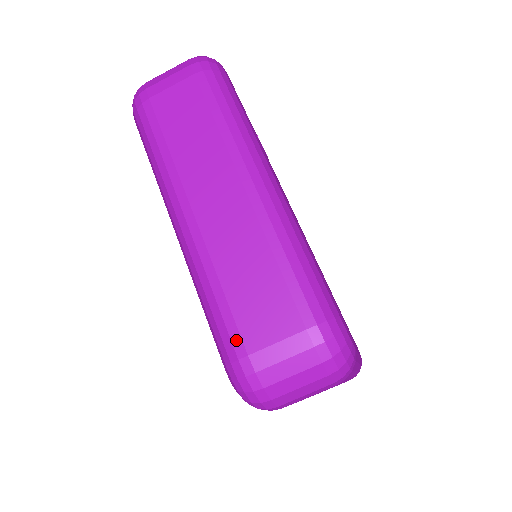
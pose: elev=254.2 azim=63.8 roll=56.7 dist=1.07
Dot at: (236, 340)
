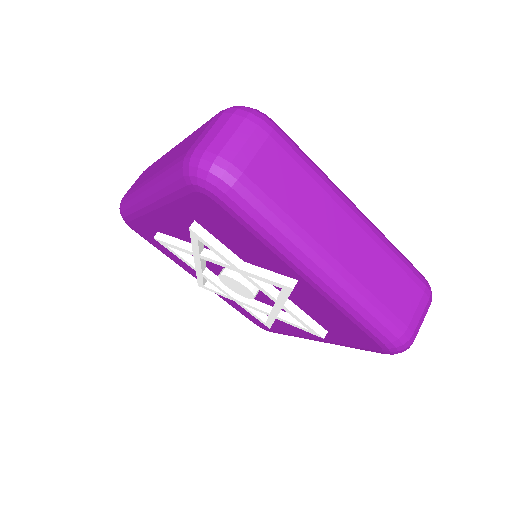
Dot at: (180, 159)
